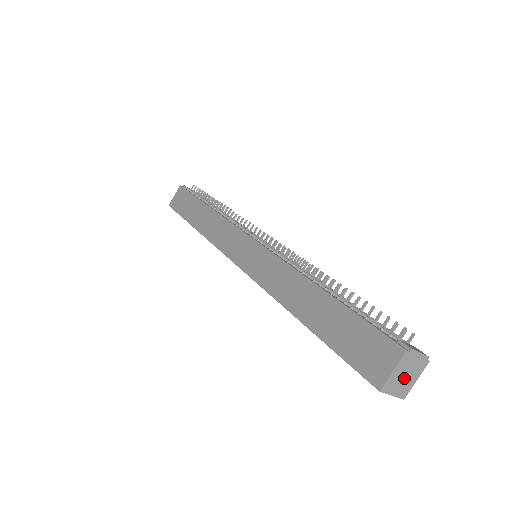
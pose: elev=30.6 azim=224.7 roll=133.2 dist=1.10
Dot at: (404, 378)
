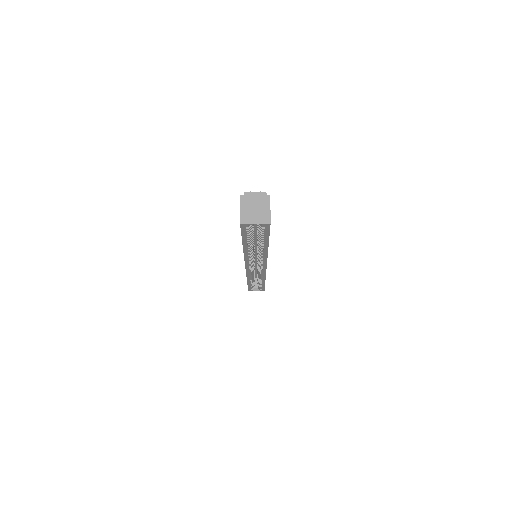
Dot at: (256, 211)
